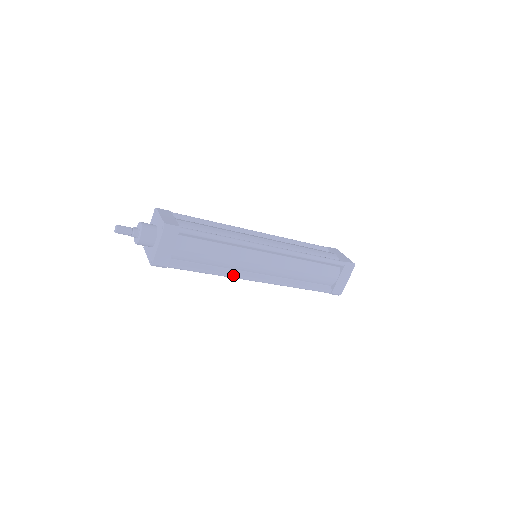
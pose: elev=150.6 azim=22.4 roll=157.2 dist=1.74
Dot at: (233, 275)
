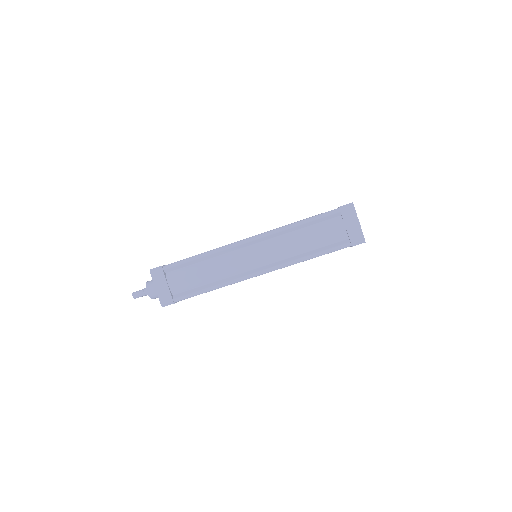
Dot at: (233, 280)
